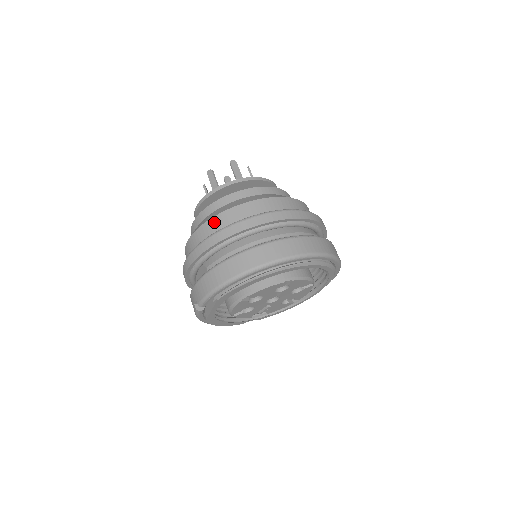
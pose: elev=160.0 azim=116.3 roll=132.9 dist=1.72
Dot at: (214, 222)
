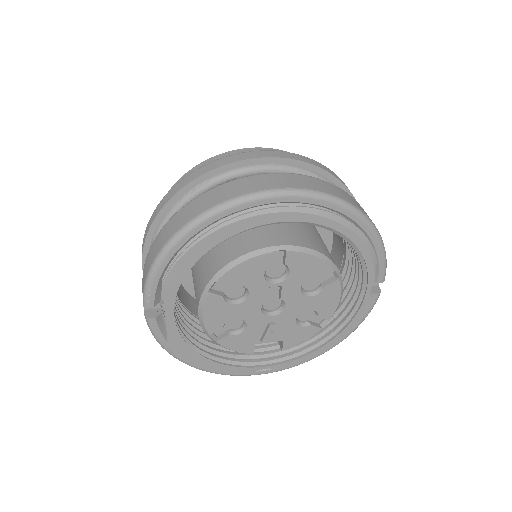
Dot at: occluded
